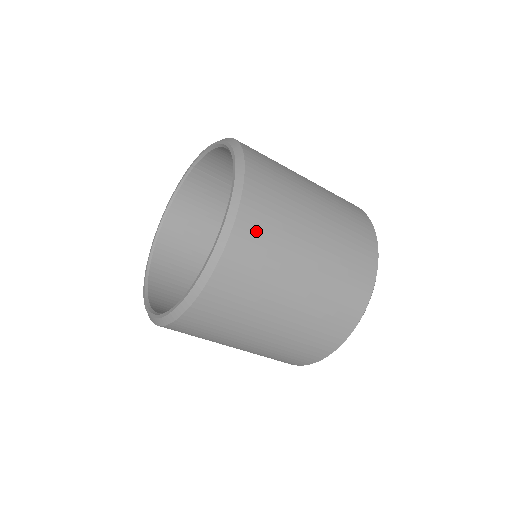
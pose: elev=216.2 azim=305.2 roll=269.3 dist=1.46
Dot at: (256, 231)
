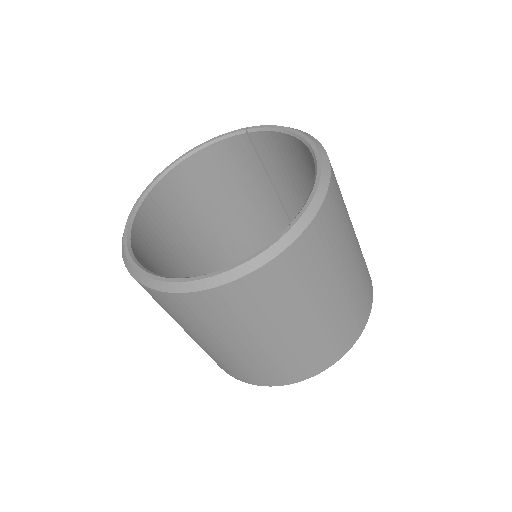
Dot at: (307, 256)
